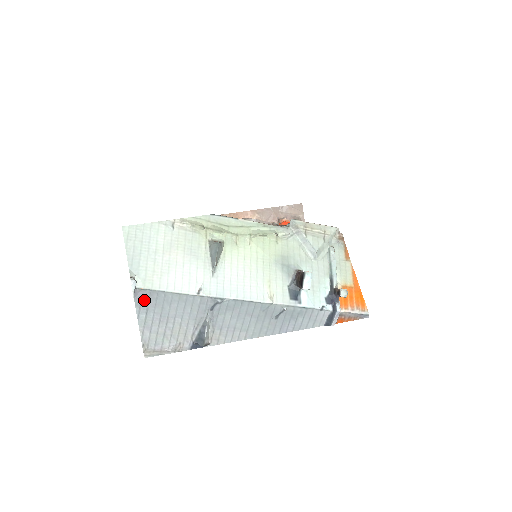
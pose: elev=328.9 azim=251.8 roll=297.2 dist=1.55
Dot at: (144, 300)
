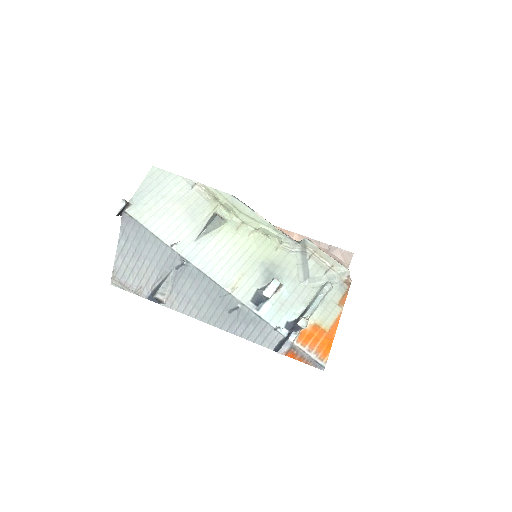
Dot at: (128, 227)
